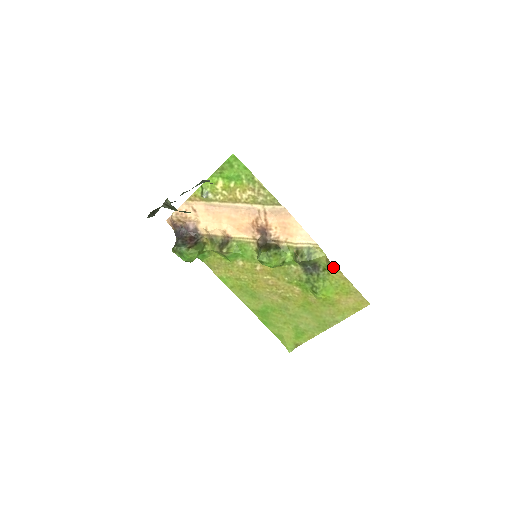
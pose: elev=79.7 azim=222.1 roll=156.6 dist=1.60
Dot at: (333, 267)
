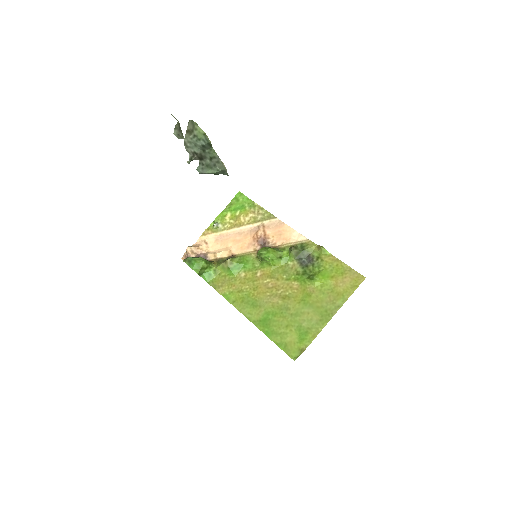
Dot at: (324, 251)
